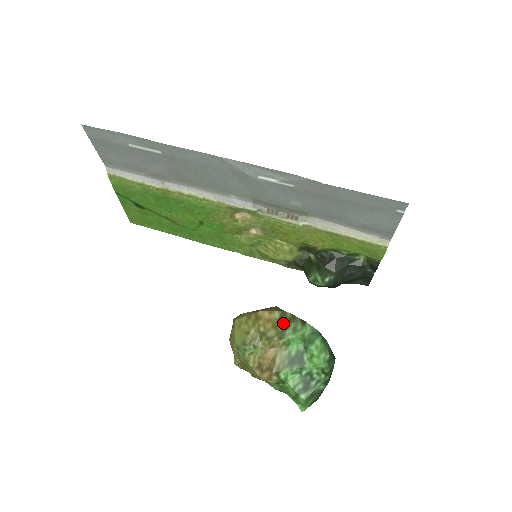
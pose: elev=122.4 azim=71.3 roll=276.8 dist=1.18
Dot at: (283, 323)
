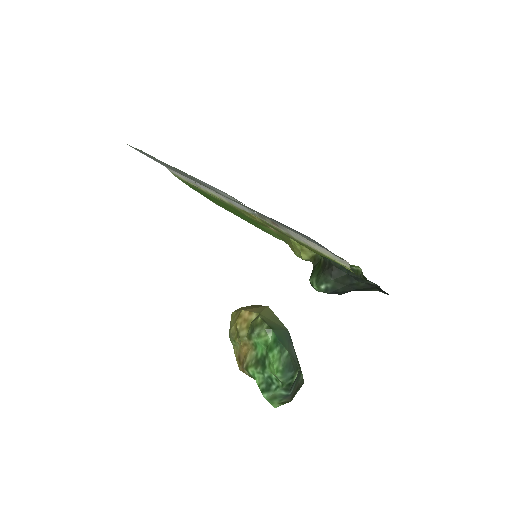
Dot at: (252, 326)
